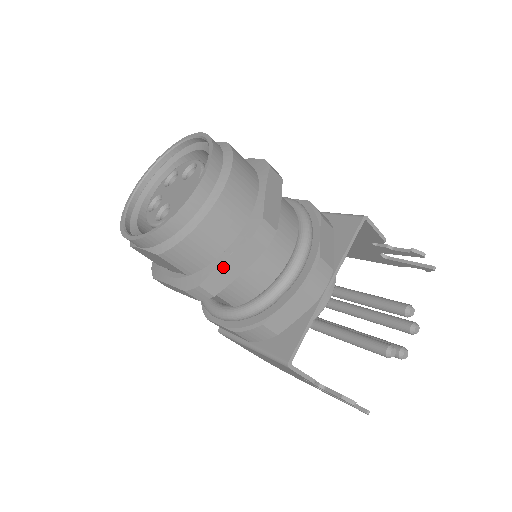
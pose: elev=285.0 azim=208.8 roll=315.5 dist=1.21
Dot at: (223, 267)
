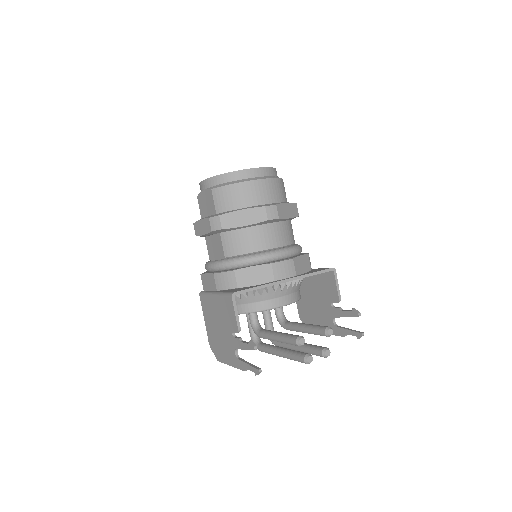
Dot at: (239, 213)
